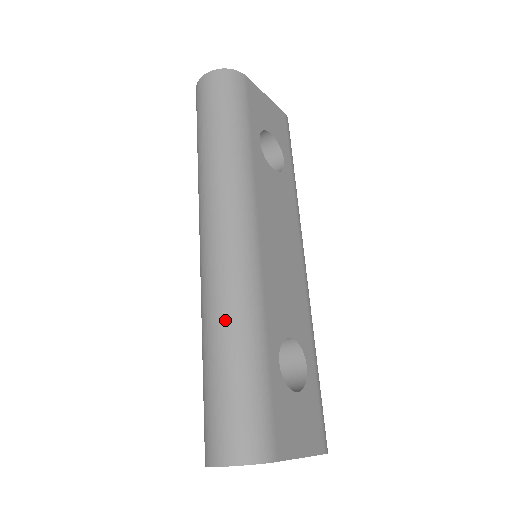
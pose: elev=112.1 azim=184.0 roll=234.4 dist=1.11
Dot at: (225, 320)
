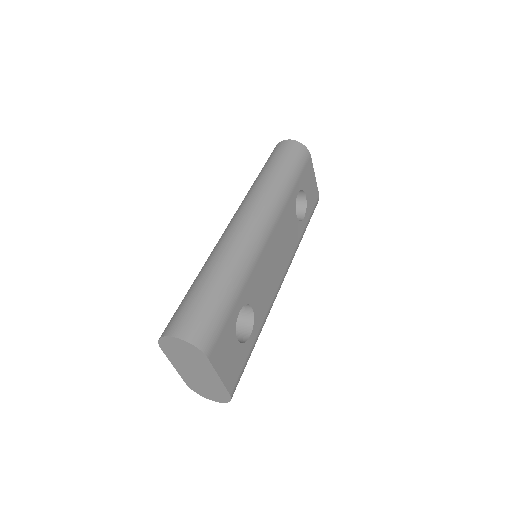
Dot at: (224, 264)
